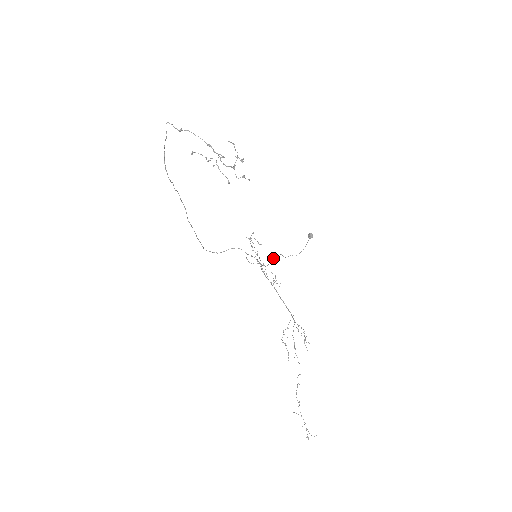
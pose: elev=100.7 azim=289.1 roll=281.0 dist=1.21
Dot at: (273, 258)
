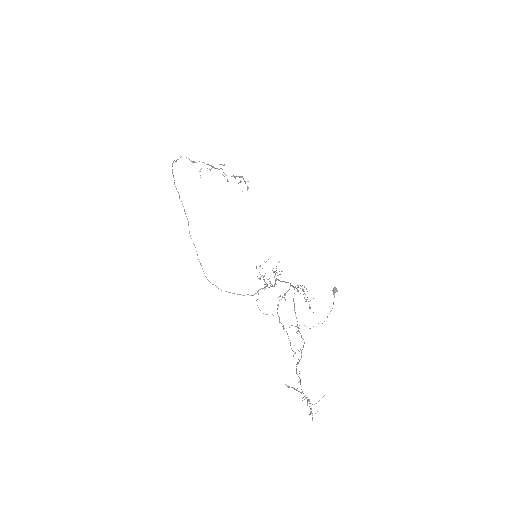
Dot at: occluded
